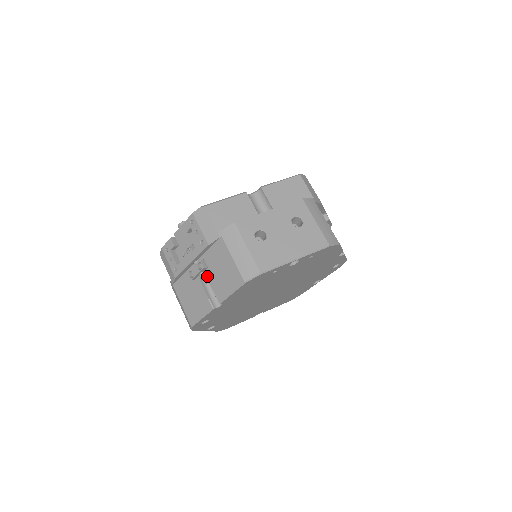
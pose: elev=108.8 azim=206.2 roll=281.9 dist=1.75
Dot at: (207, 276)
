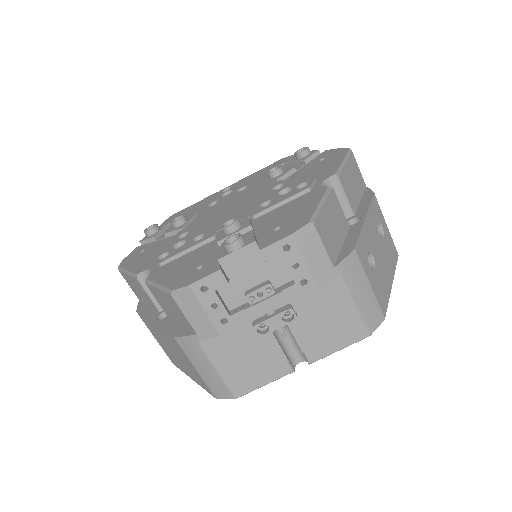
Dot at: (292, 328)
